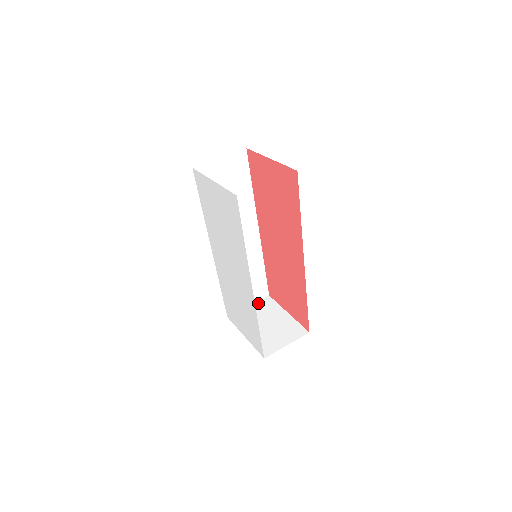
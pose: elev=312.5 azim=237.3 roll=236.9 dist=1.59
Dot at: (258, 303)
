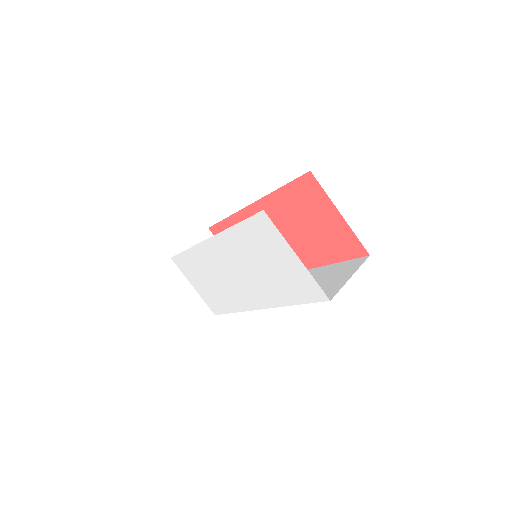
Dot at: (199, 239)
